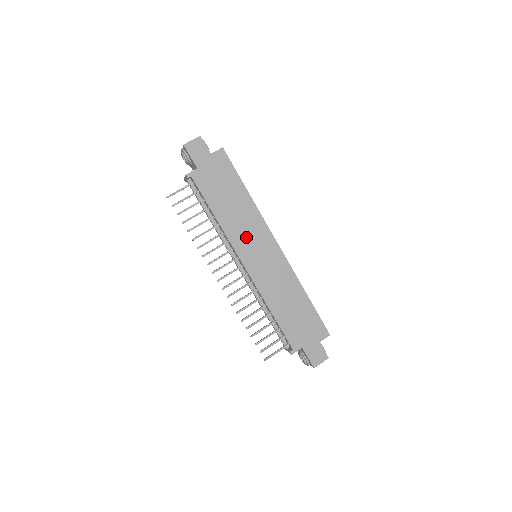
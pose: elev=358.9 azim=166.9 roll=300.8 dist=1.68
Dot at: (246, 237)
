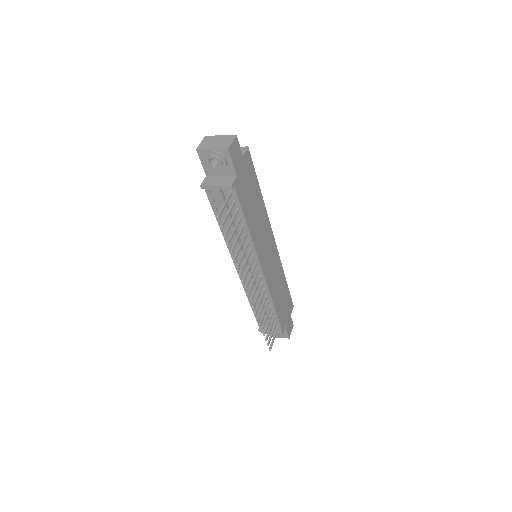
Dot at: (262, 241)
